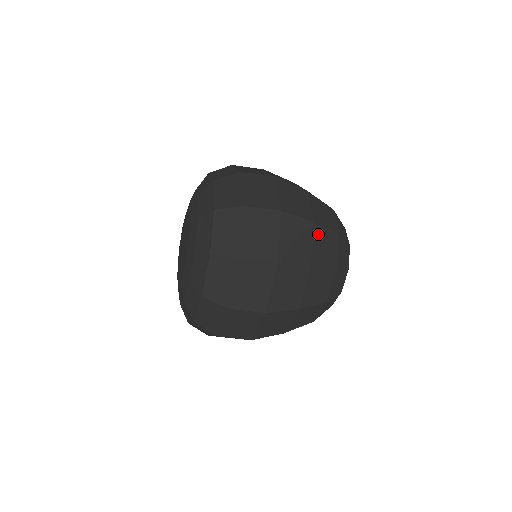
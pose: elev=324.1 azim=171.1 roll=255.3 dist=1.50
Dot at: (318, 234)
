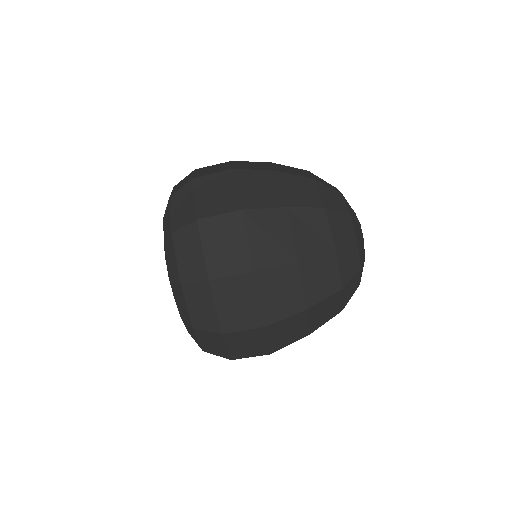
Dot at: (279, 166)
